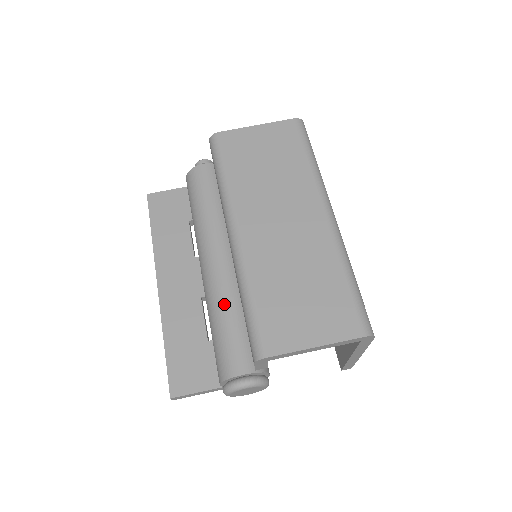
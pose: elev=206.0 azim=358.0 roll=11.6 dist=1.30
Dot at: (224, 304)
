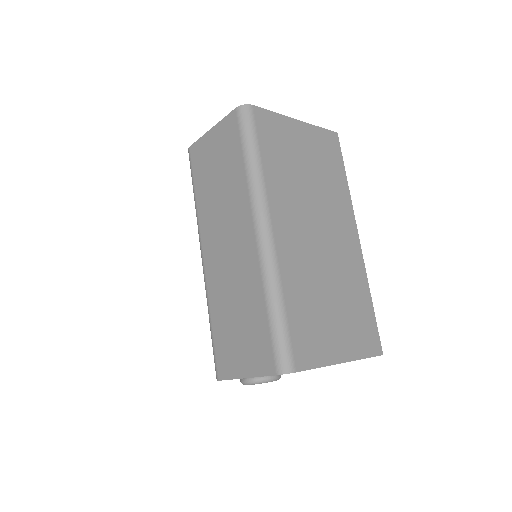
Dot at: occluded
